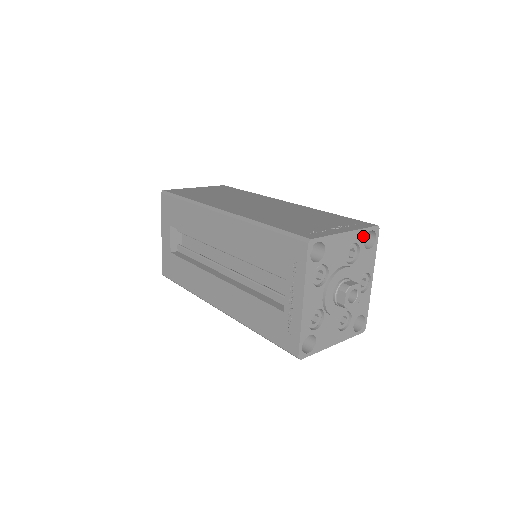
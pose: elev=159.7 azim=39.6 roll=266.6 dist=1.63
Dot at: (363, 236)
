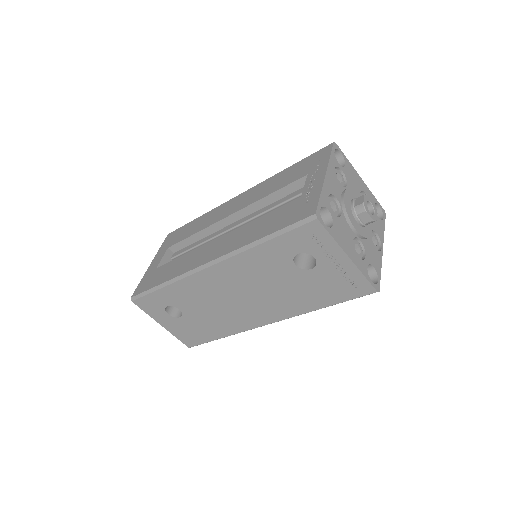
Dot at: (373, 201)
